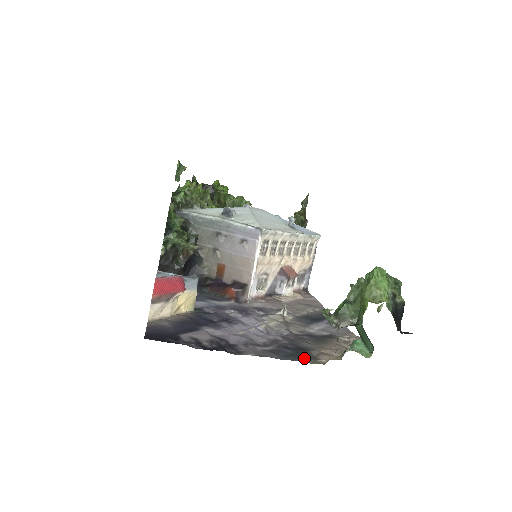
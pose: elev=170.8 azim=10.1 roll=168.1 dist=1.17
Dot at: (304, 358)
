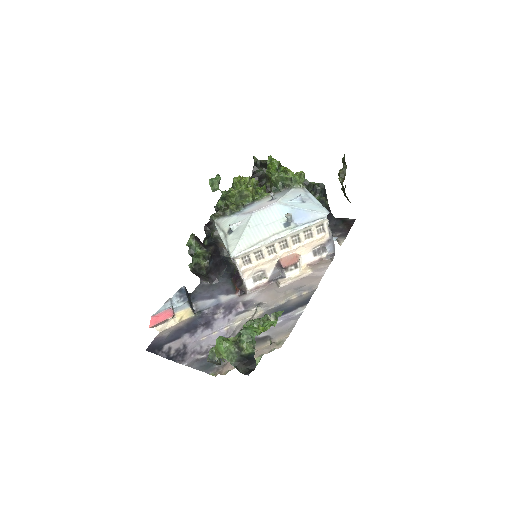
Dot at: (210, 369)
